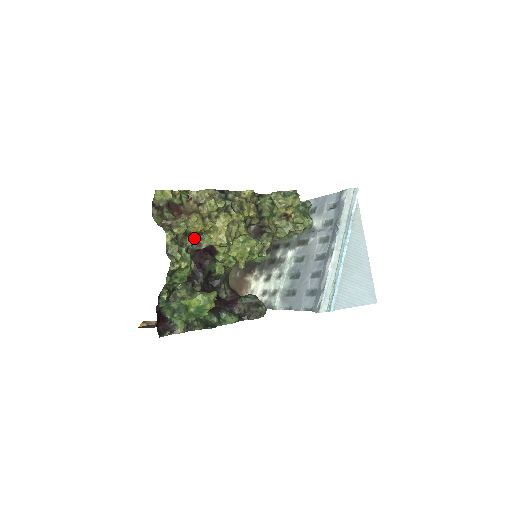
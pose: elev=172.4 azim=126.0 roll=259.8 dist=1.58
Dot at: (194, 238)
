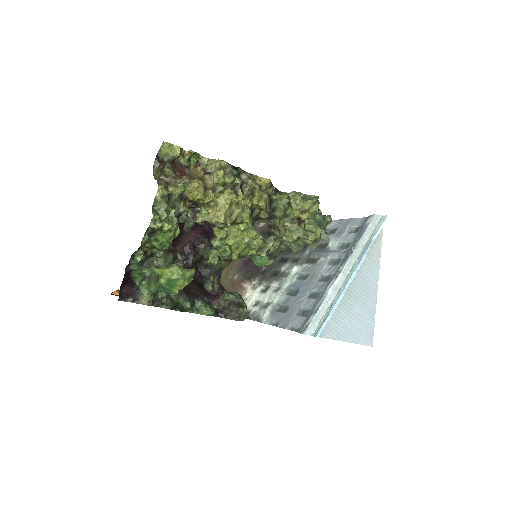
Dot at: (191, 208)
